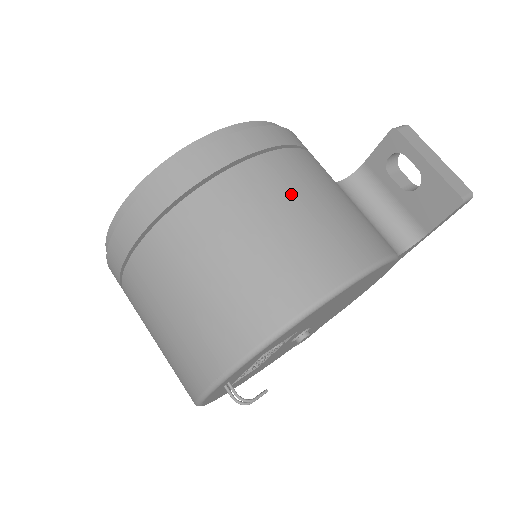
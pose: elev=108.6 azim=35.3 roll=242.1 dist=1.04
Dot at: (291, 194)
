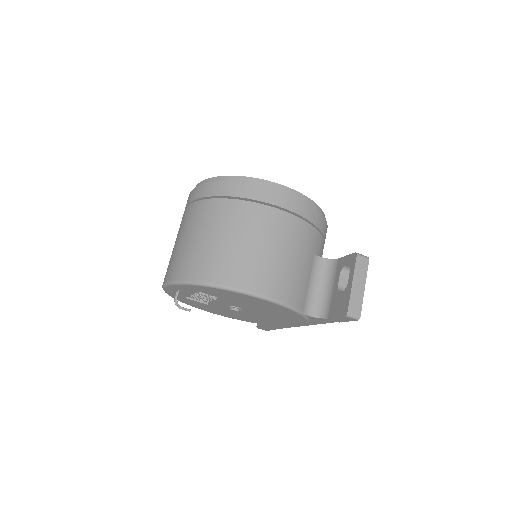
Dot at: (269, 237)
